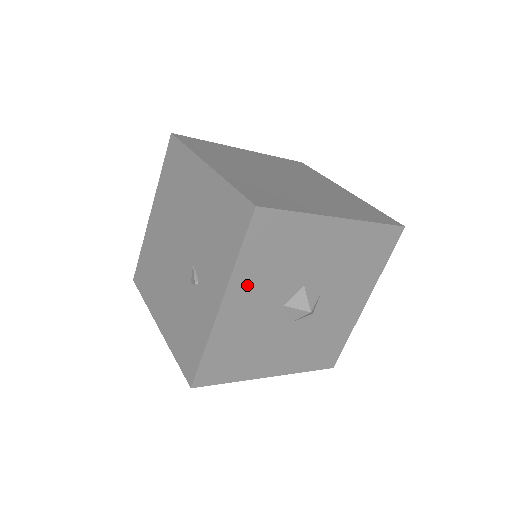
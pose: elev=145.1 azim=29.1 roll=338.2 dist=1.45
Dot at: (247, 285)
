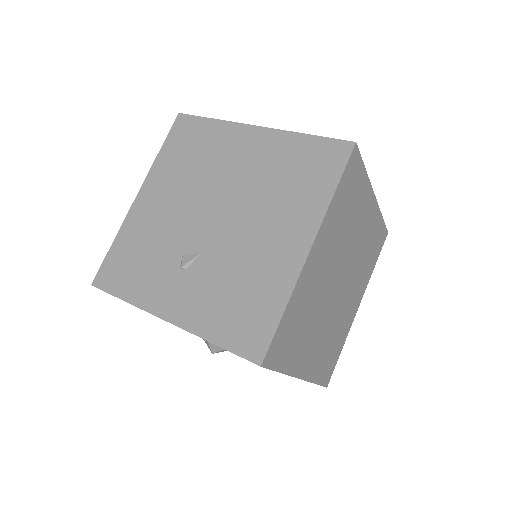
Dot at: occluded
